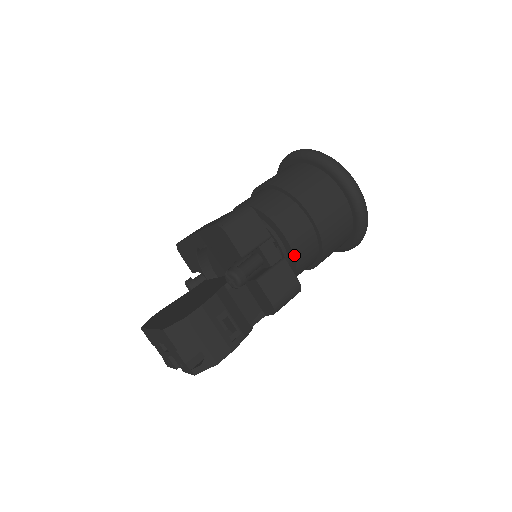
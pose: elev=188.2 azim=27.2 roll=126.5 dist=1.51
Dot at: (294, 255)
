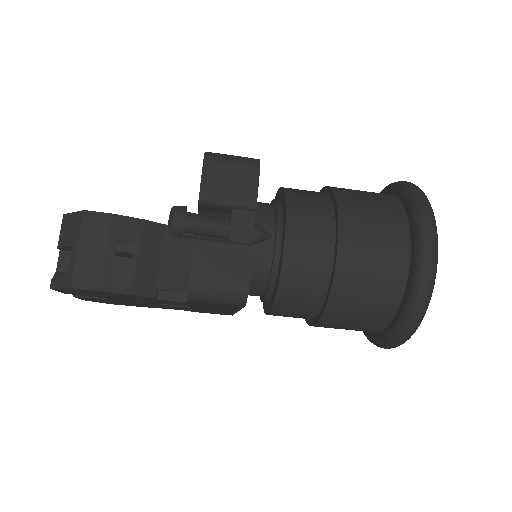
Dot at: (282, 267)
